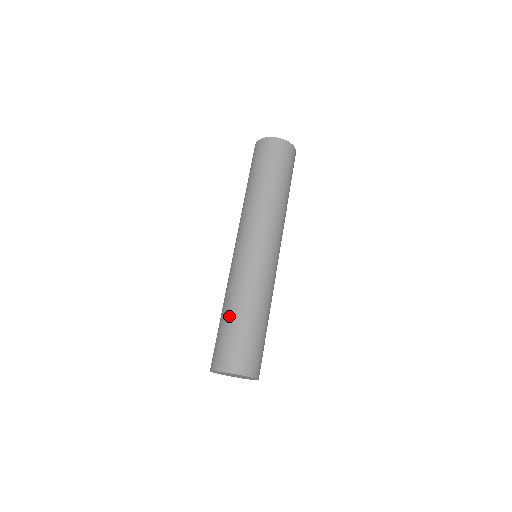
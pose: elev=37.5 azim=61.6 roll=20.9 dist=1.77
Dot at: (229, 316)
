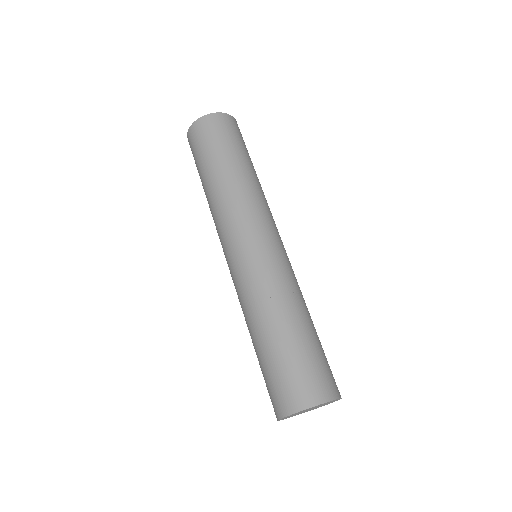
Dot at: occluded
